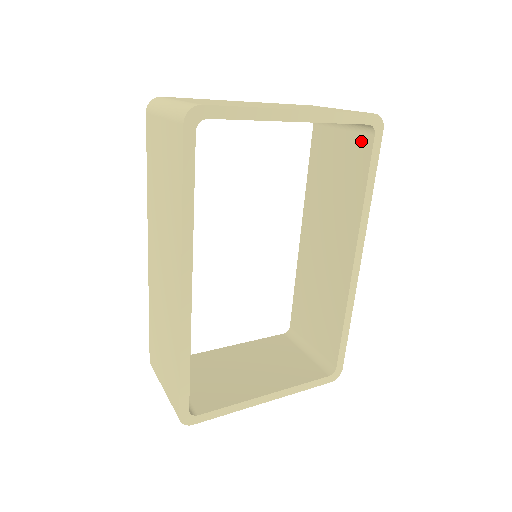
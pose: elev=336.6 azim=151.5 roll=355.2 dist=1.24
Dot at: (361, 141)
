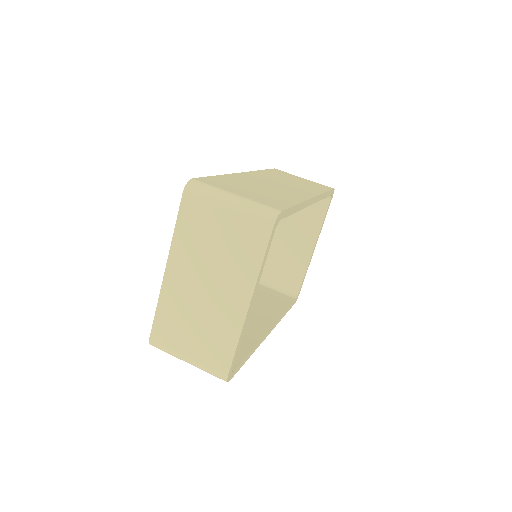
Dot at: occluded
